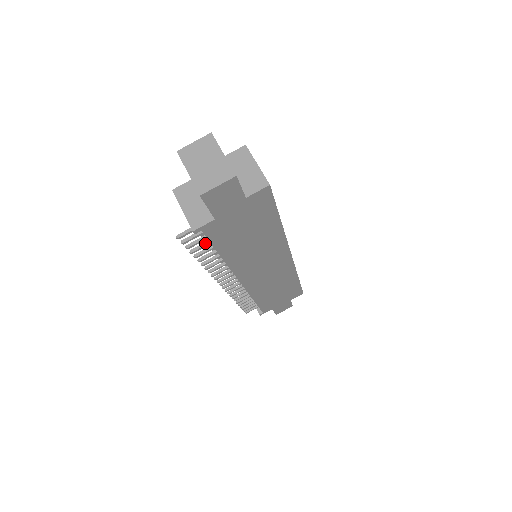
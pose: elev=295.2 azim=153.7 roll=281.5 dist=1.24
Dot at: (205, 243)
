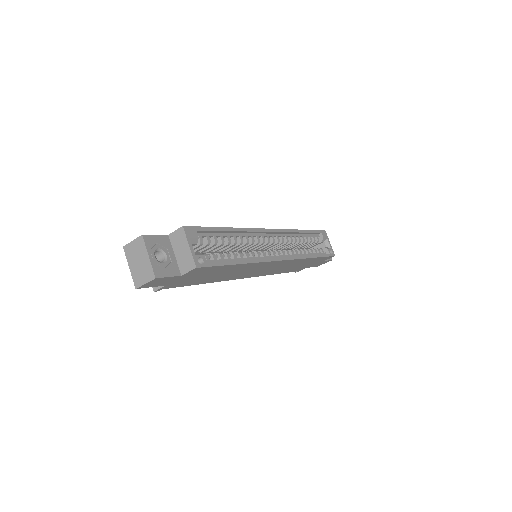
Dot at: occluded
